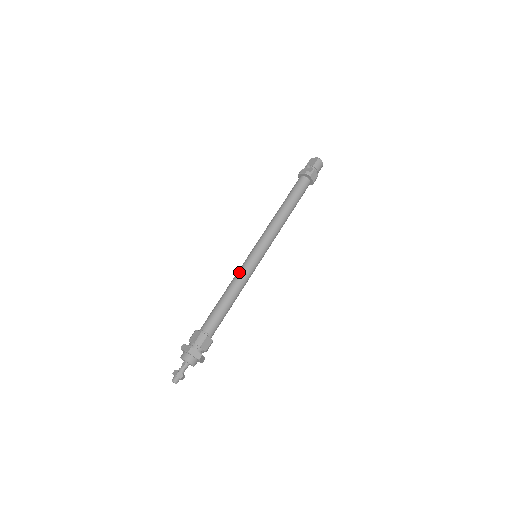
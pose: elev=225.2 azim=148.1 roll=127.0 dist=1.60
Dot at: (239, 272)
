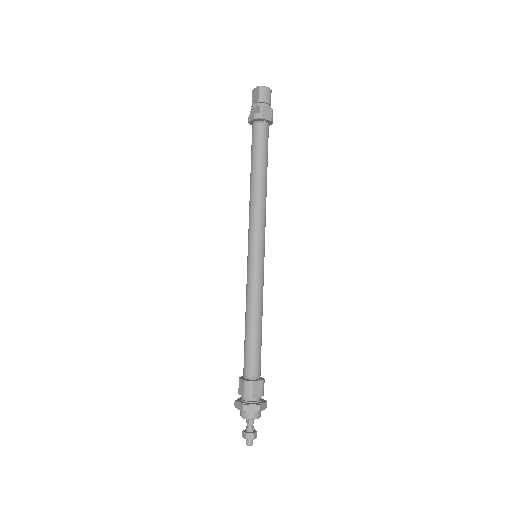
Dot at: (247, 288)
